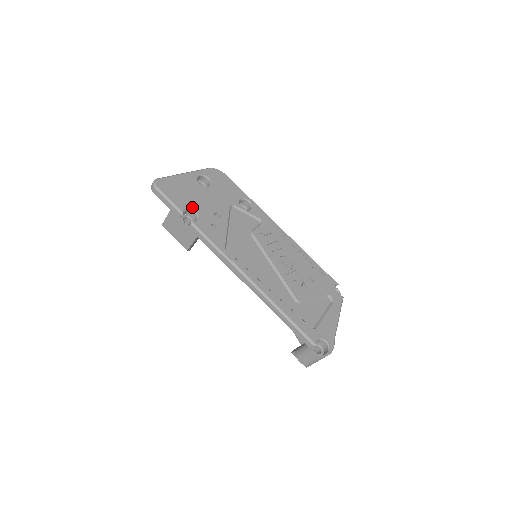
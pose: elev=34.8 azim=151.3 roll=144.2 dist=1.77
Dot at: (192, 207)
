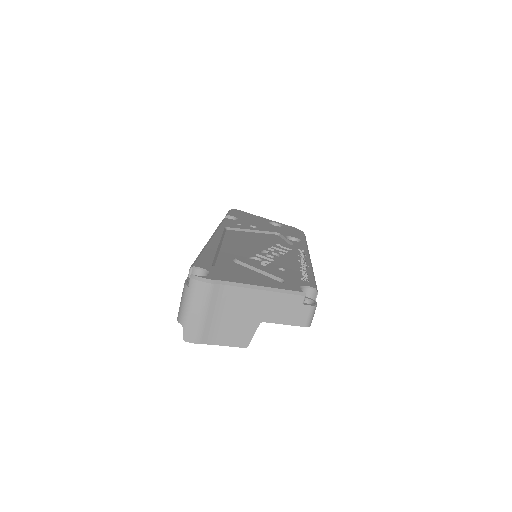
Dot at: (240, 218)
